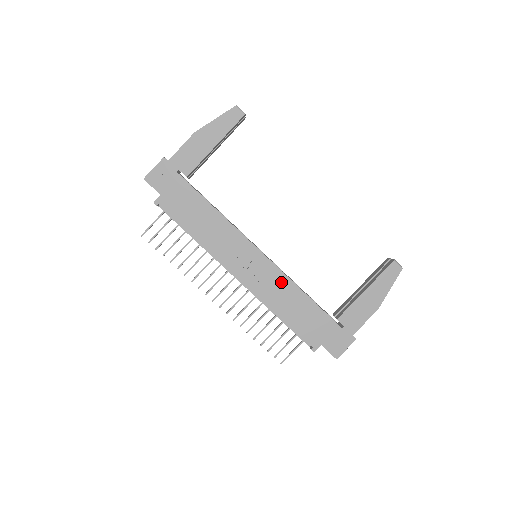
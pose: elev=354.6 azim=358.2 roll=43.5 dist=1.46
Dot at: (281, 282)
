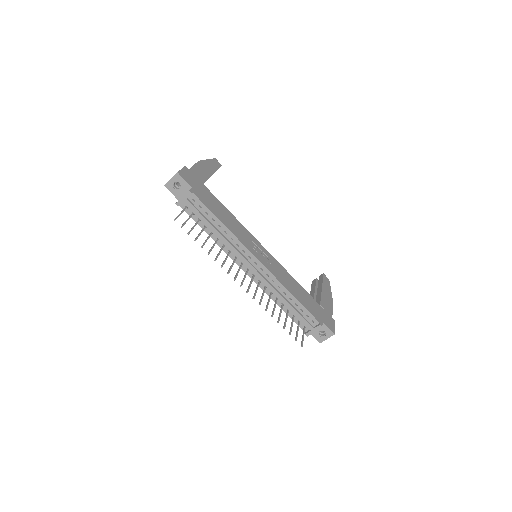
Dot at: (283, 271)
